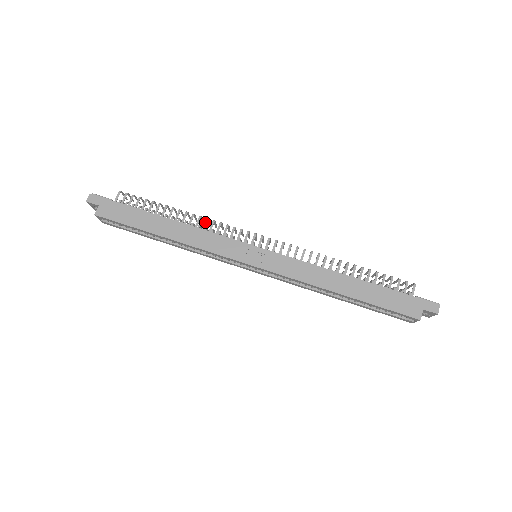
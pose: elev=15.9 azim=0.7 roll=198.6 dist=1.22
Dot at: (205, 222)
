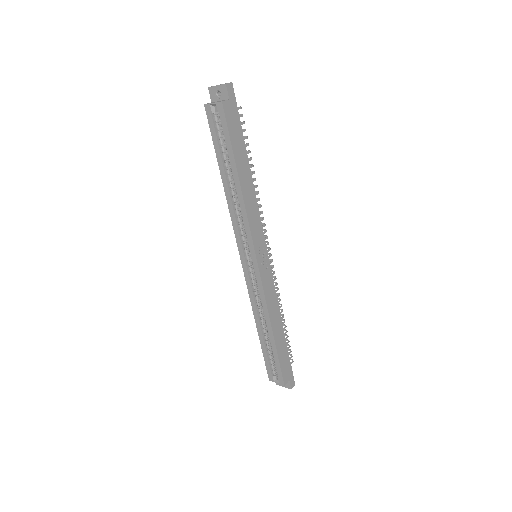
Dot at: (258, 200)
